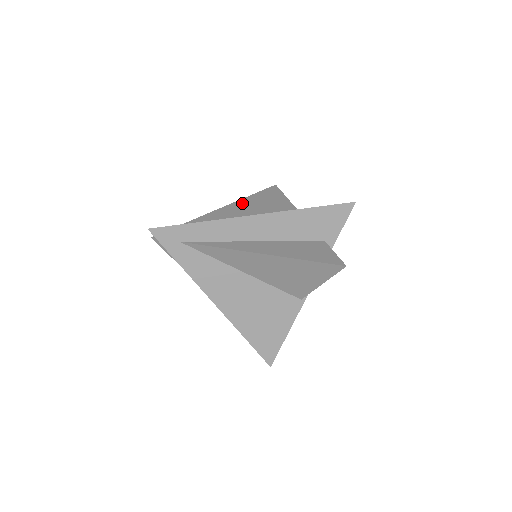
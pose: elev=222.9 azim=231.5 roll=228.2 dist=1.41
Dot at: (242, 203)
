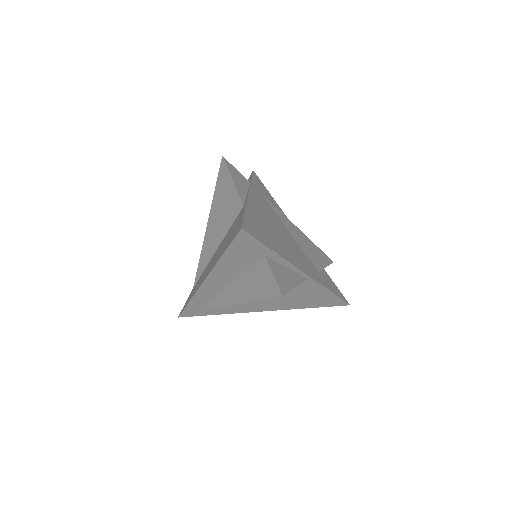
Dot at: (212, 219)
